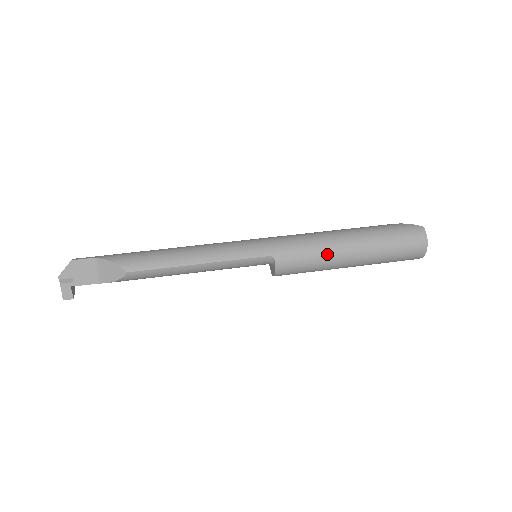
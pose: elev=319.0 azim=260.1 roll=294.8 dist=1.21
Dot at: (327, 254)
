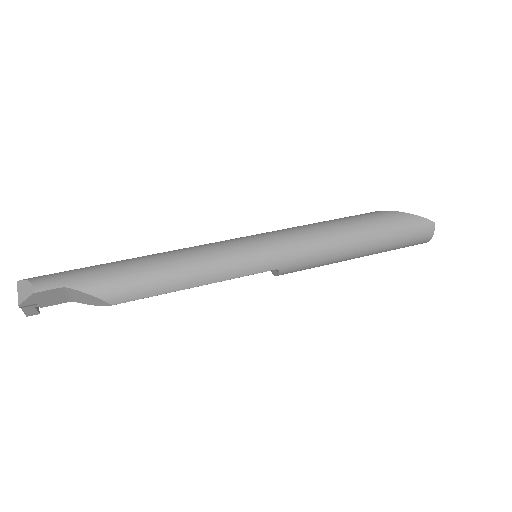
Dot at: (334, 260)
